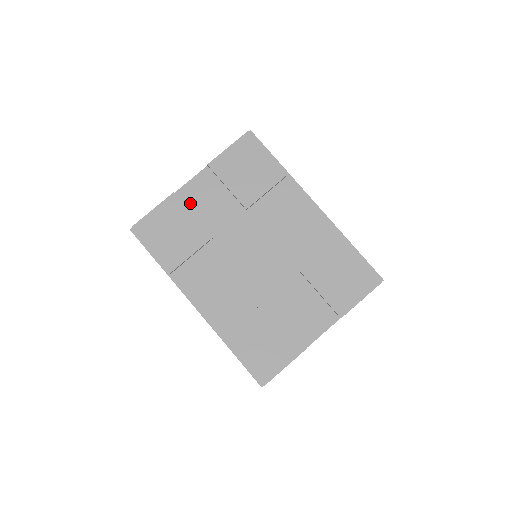
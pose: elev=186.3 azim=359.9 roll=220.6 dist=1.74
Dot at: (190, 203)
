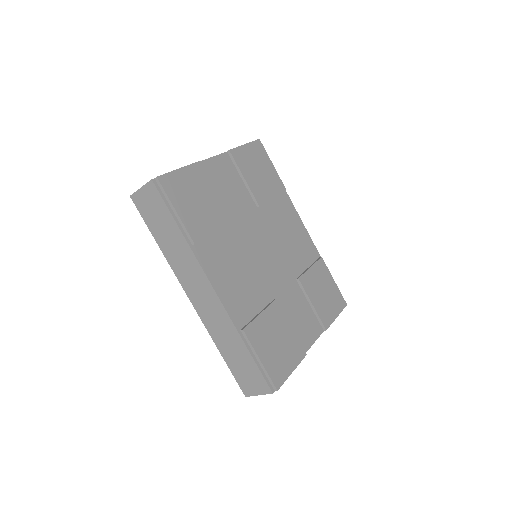
Dot at: (212, 179)
